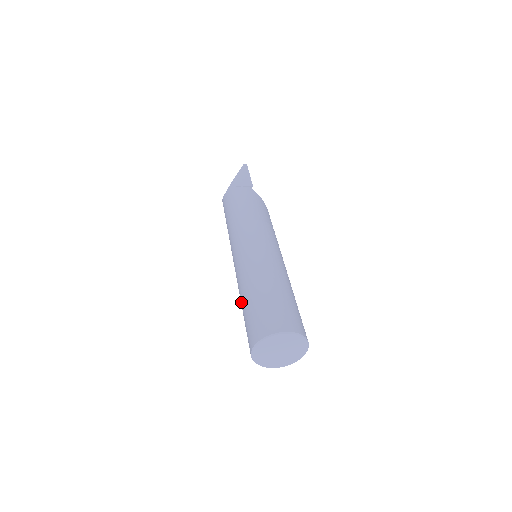
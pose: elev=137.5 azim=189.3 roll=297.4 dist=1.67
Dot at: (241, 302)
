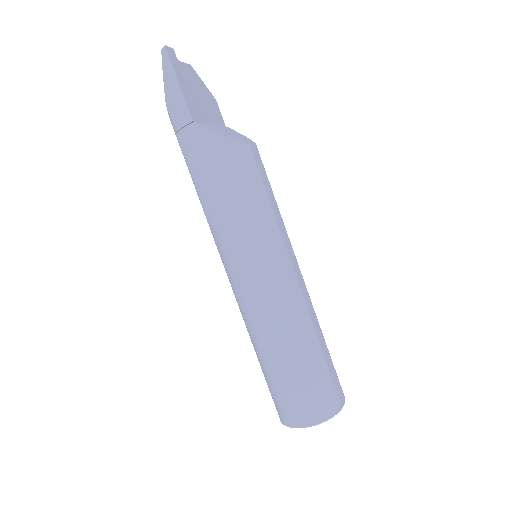
Dot at: occluded
